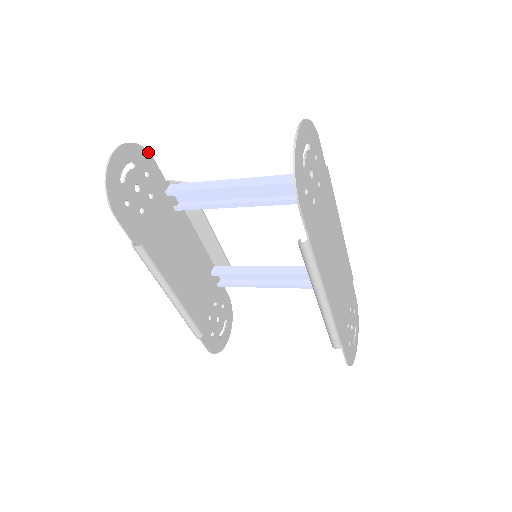
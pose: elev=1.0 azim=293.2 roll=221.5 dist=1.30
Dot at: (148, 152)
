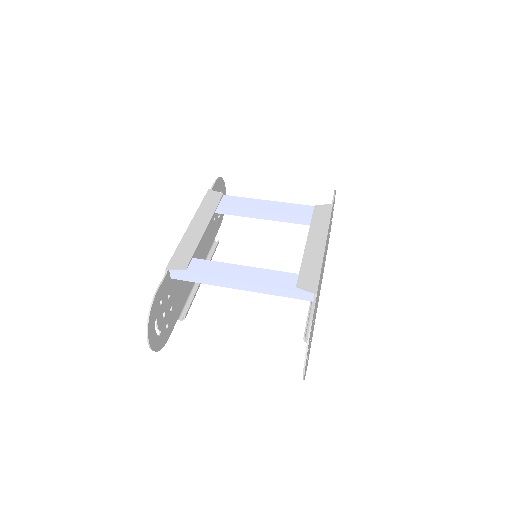
Dot at: (153, 301)
